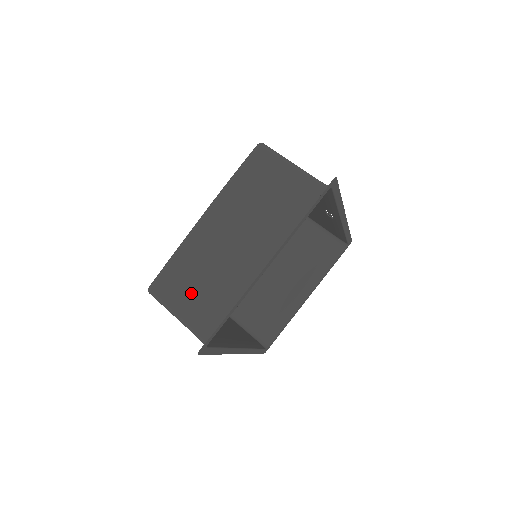
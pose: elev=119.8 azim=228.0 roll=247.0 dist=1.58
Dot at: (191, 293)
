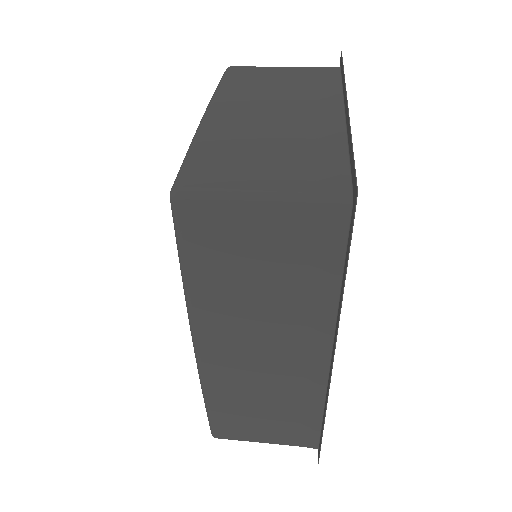
Dot at: (260, 165)
